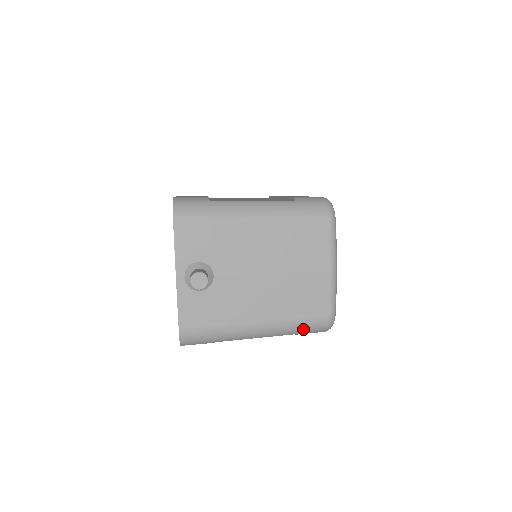
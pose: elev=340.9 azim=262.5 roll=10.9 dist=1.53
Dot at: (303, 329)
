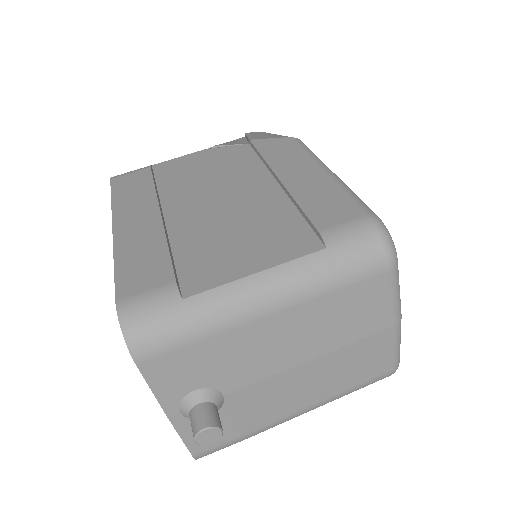
Dot at: (357, 389)
